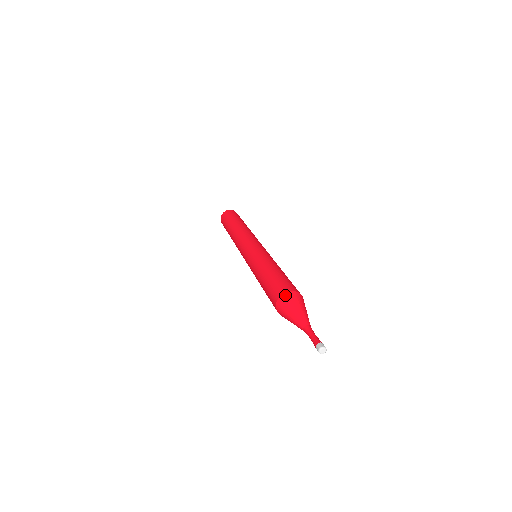
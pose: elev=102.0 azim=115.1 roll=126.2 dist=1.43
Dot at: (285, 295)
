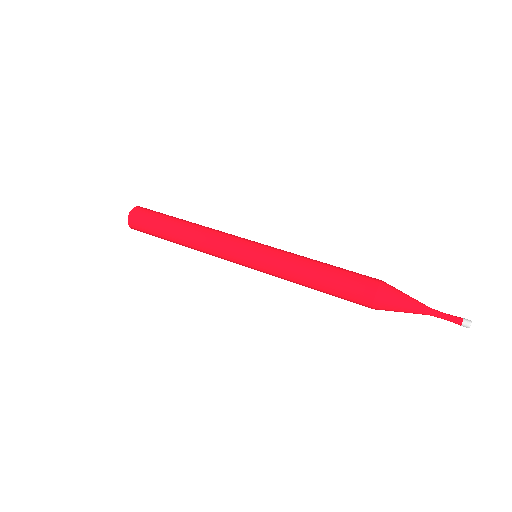
Dot at: (381, 291)
